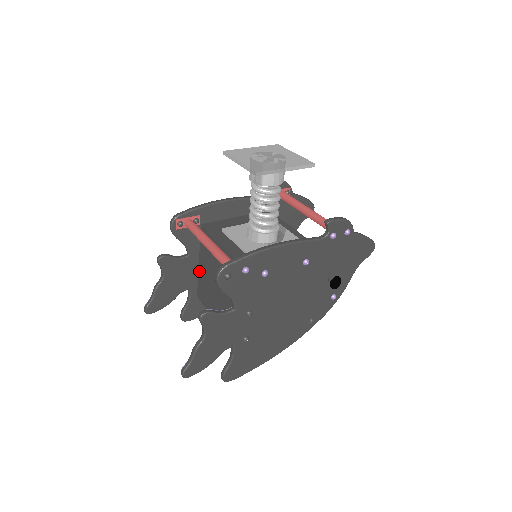
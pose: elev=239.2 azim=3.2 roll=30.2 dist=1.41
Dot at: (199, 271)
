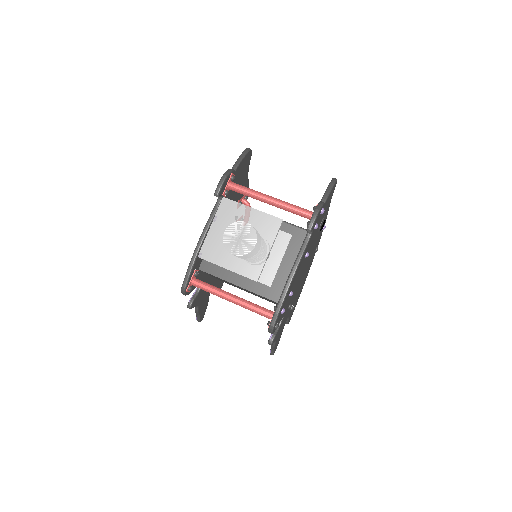
Dot at: occluded
